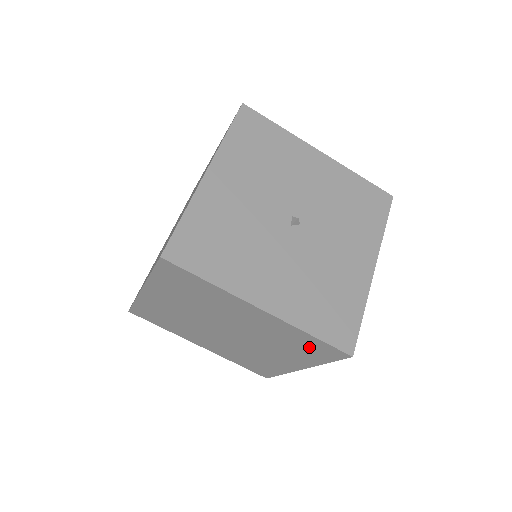
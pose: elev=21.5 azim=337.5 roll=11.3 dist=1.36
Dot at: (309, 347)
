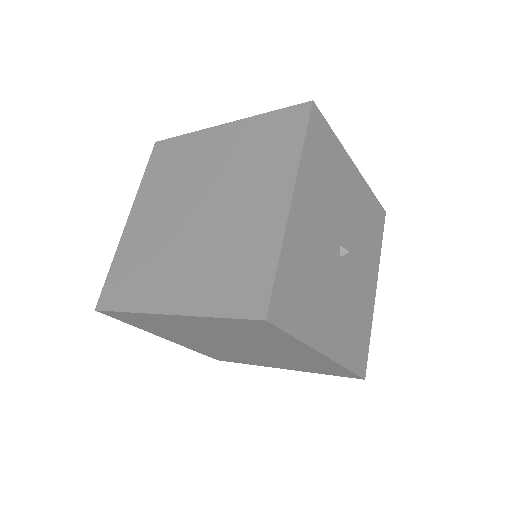
Dot at: (327, 369)
